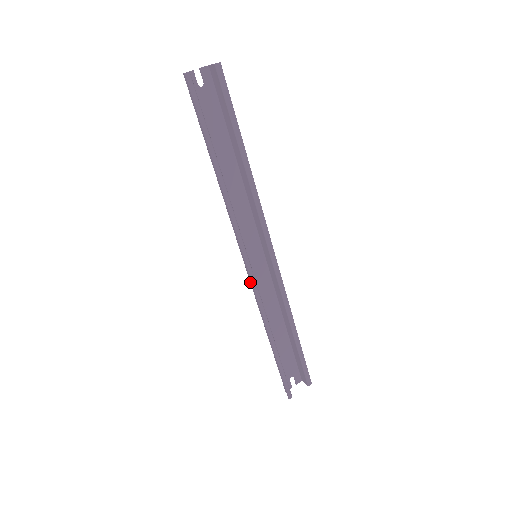
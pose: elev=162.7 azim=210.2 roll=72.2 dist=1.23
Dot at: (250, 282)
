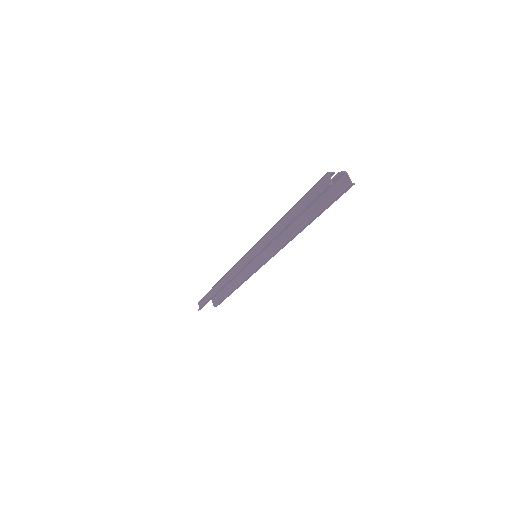
Dot at: (238, 263)
